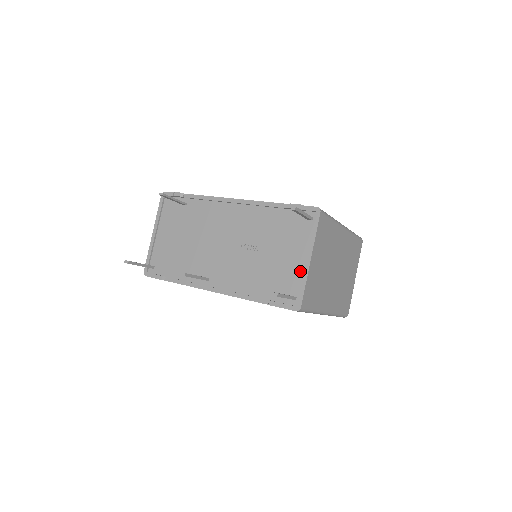
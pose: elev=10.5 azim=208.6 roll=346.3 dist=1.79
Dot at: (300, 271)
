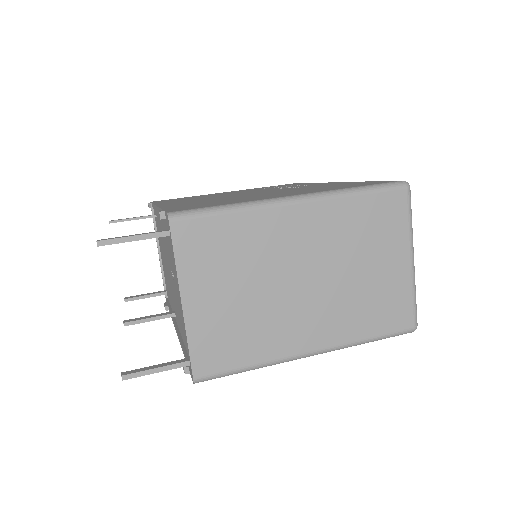
Dot at: occluded
